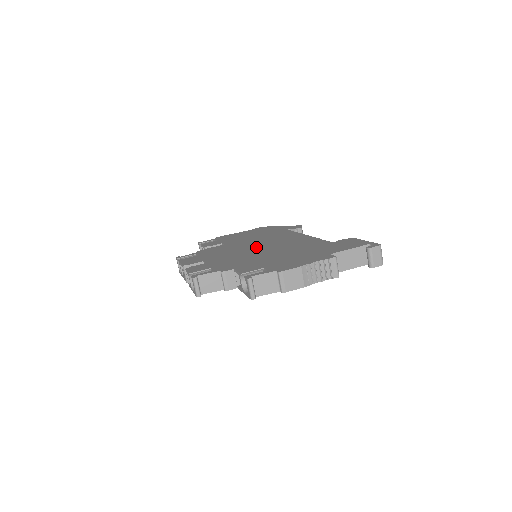
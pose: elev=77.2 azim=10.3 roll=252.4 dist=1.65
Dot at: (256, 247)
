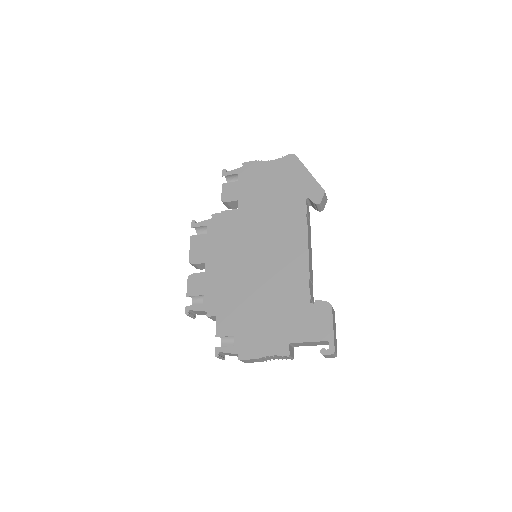
Dot at: (255, 254)
